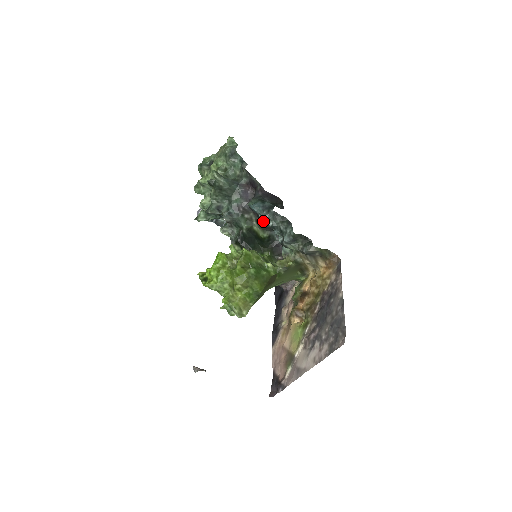
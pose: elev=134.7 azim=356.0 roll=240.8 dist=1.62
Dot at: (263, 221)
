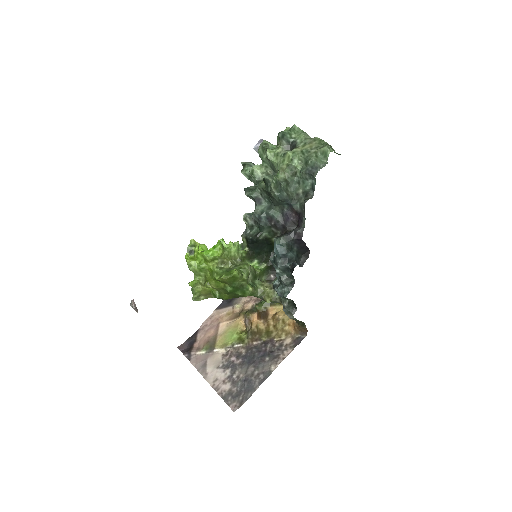
Dot at: (274, 262)
